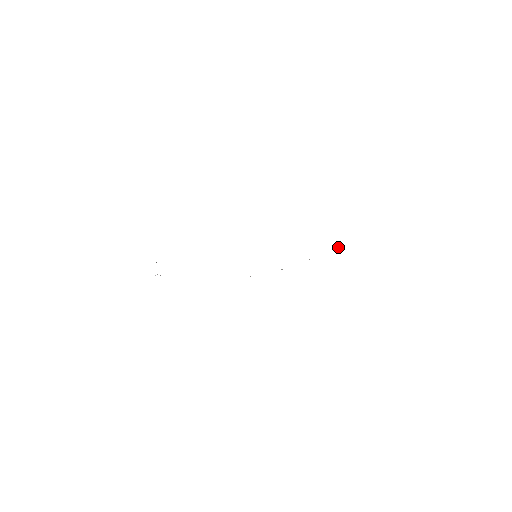
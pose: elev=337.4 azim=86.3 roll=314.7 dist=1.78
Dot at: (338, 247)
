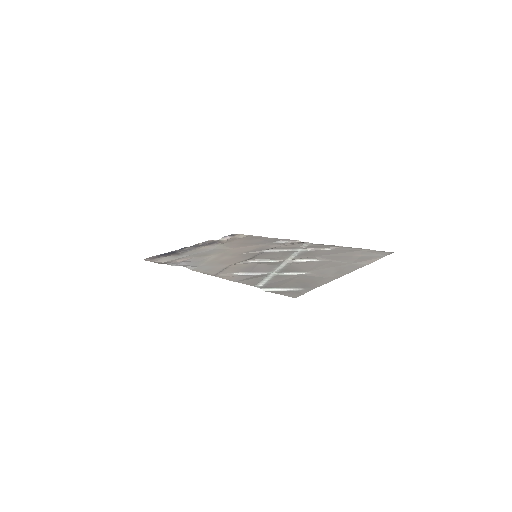
Dot at: (304, 274)
